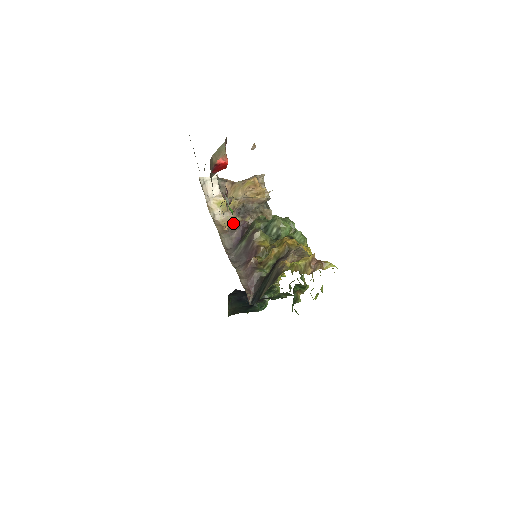
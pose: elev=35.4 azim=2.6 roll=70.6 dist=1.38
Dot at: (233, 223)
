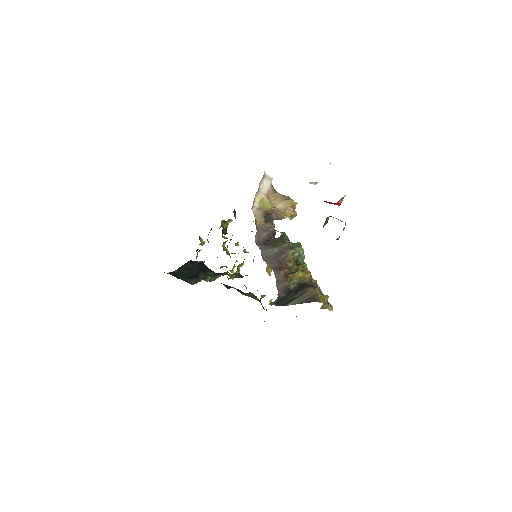
Dot at: (265, 224)
